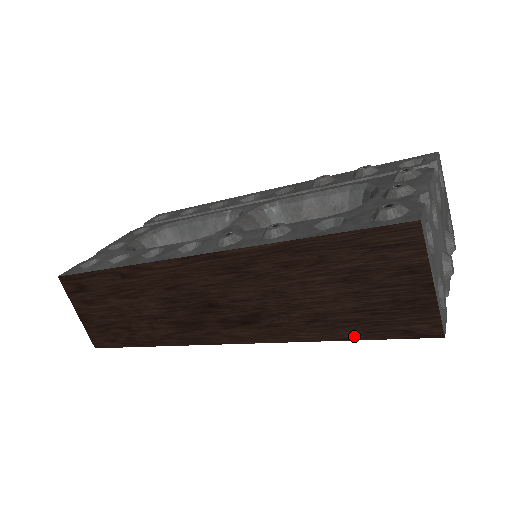
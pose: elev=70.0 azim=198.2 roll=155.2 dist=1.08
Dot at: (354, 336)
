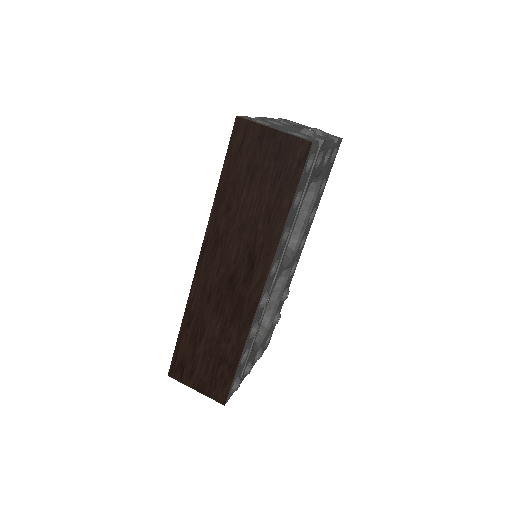
Dot at: (290, 199)
